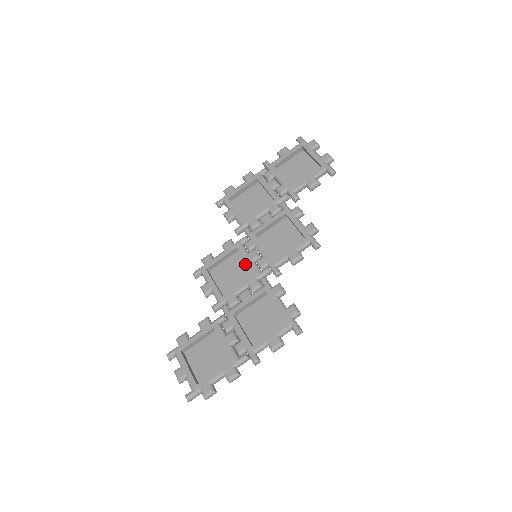
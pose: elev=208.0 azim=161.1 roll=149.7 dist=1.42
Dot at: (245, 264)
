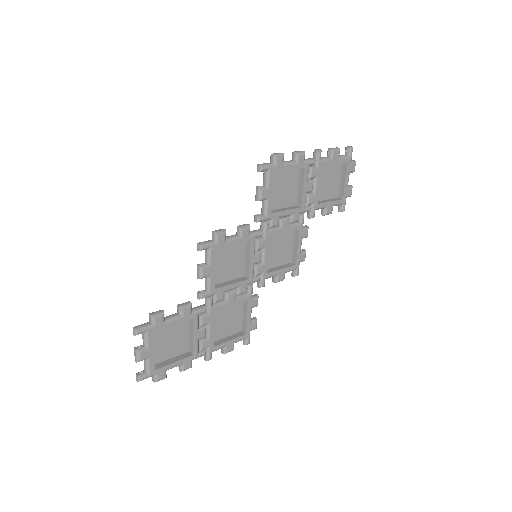
Dot at: (244, 258)
